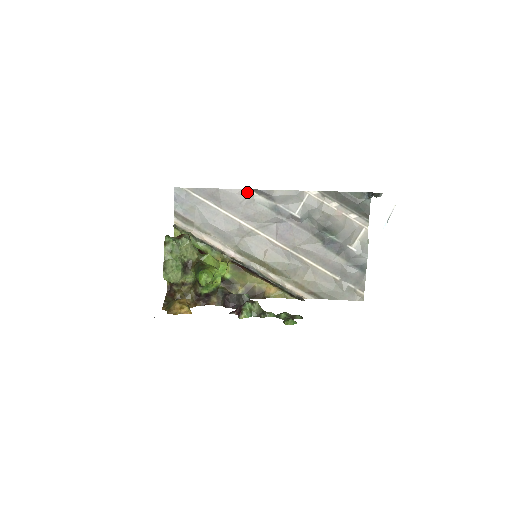
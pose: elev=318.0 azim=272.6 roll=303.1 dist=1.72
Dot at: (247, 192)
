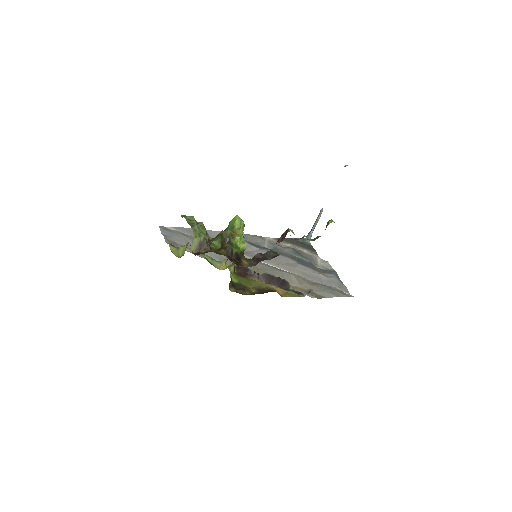
Dot at: occluded
